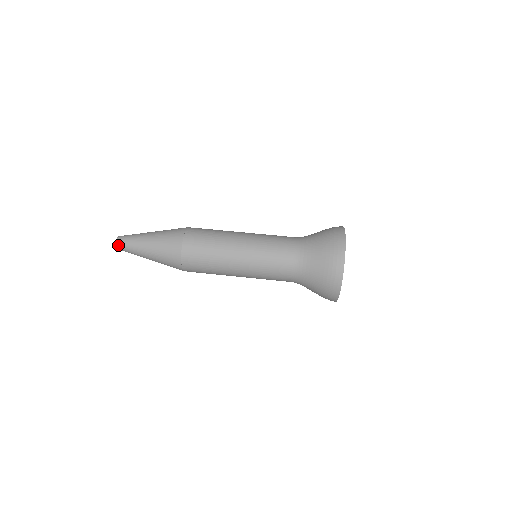
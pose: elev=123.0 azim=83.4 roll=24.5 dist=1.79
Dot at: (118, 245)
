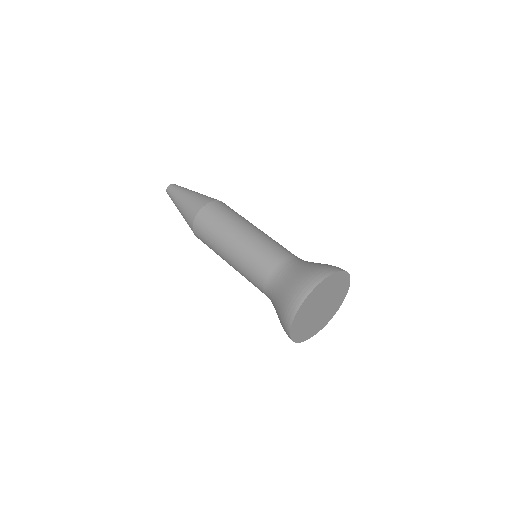
Dot at: (172, 185)
